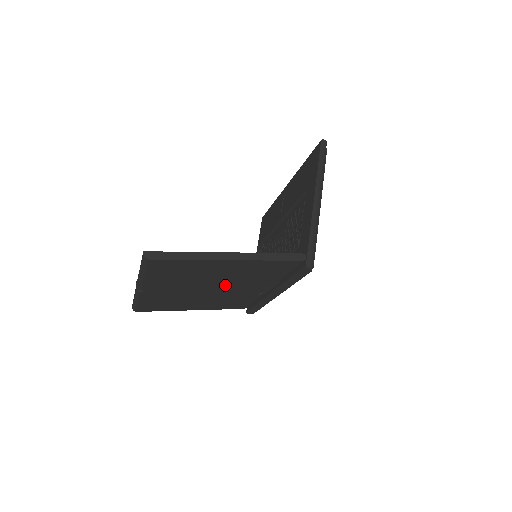
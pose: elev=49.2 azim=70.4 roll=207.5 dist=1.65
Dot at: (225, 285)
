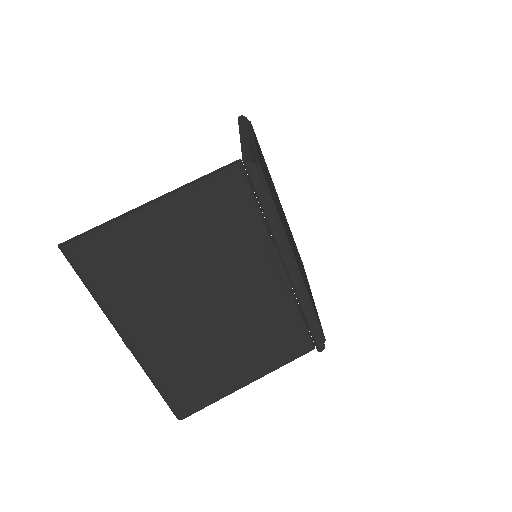
Dot at: (215, 281)
